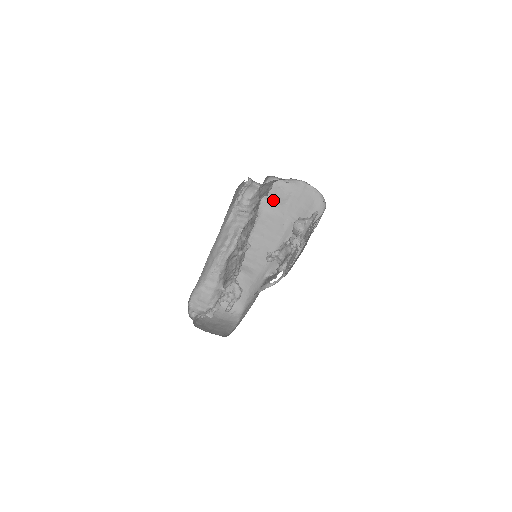
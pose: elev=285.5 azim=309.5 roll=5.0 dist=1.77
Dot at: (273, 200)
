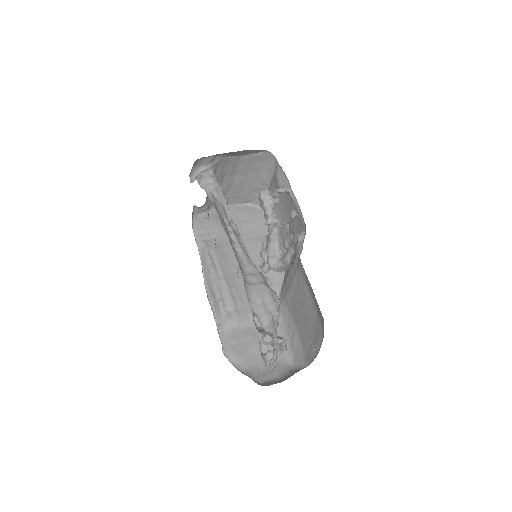
Dot at: (213, 235)
